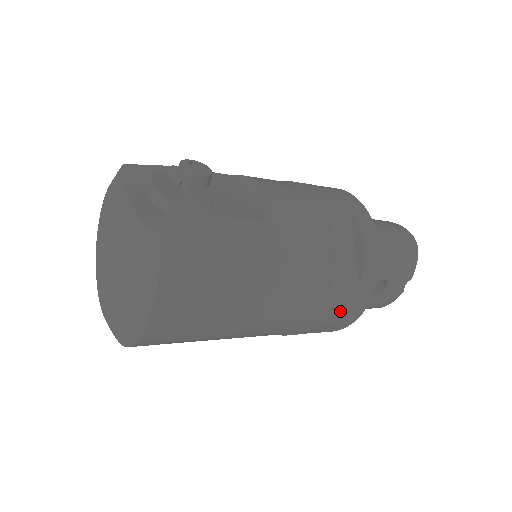
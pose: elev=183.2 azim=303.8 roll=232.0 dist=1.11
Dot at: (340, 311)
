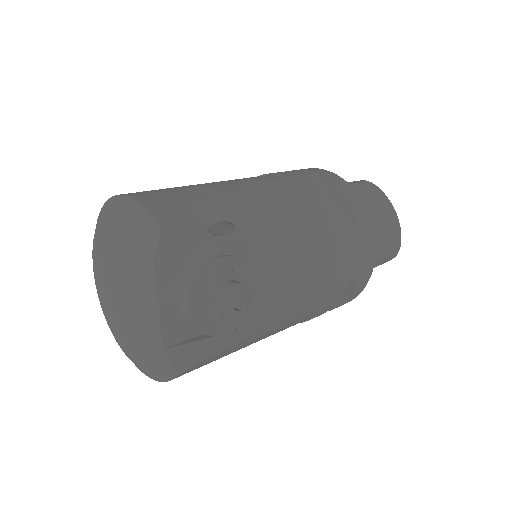
Dot at: occluded
